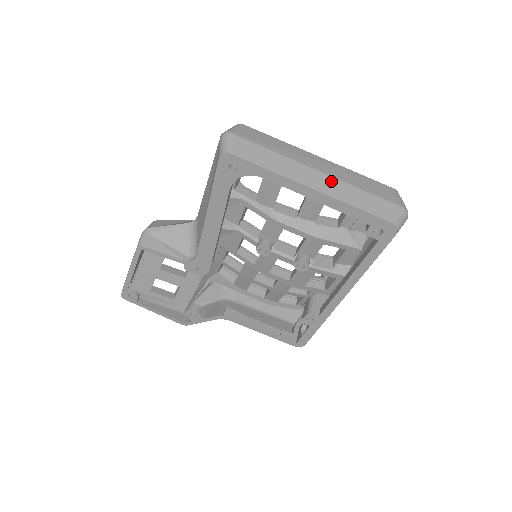
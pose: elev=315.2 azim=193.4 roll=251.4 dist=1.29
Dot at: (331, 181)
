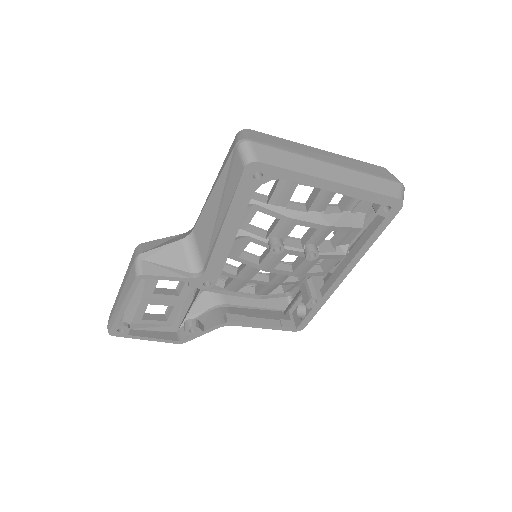
Dot at: (344, 171)
